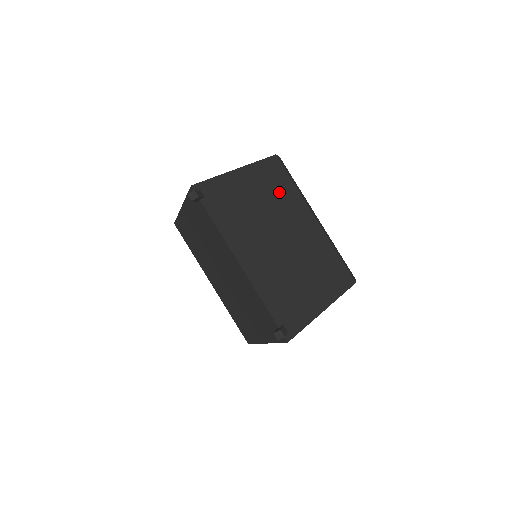
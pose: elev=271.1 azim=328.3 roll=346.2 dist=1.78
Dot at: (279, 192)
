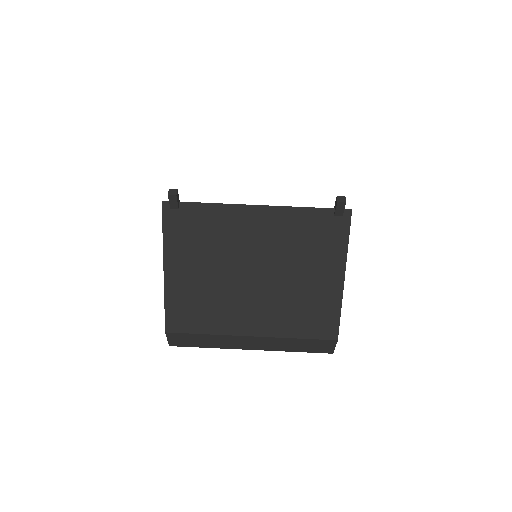
Dot at: occluded
